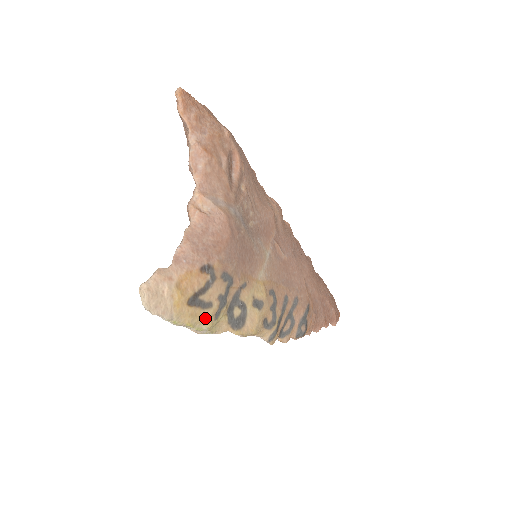
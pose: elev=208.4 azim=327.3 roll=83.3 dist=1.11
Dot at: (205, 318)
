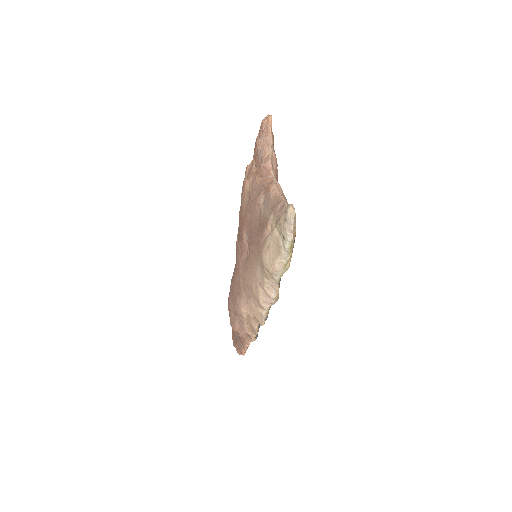
Dot at: occluded
